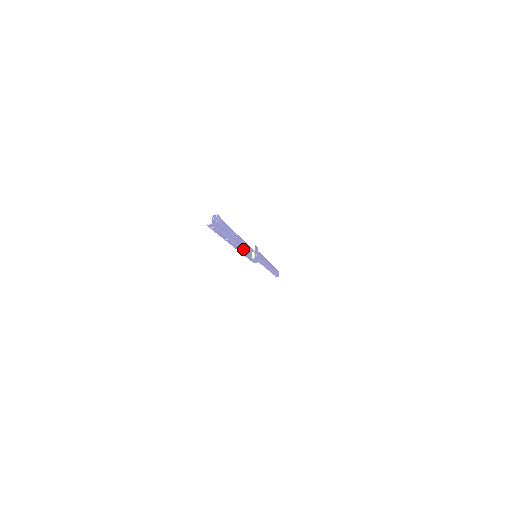
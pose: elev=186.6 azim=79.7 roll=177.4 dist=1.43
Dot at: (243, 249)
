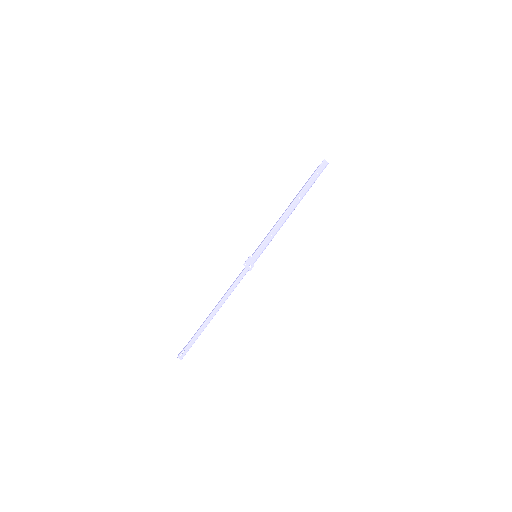
Dot at: (231, 292)
